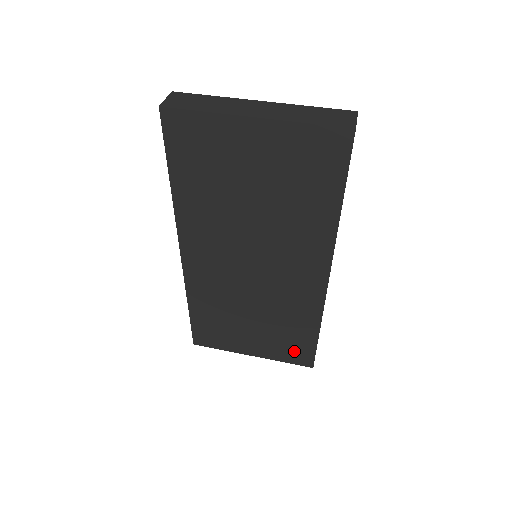
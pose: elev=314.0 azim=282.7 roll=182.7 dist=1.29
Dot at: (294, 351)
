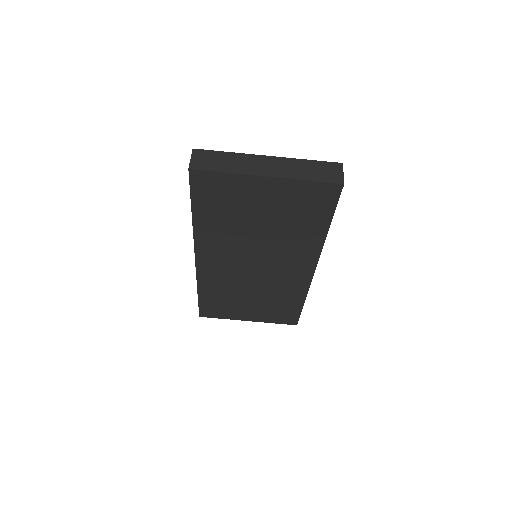
Dot at: (283, 316)
